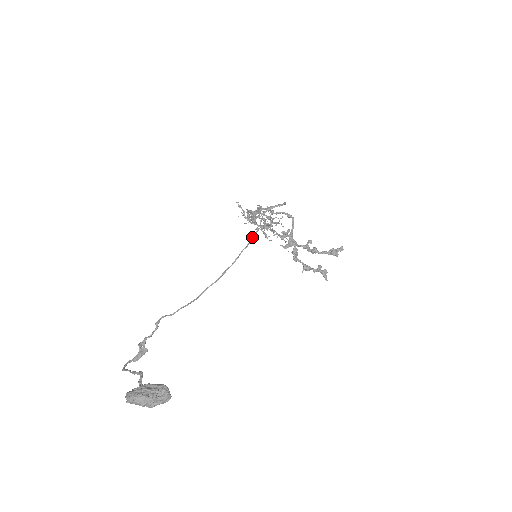
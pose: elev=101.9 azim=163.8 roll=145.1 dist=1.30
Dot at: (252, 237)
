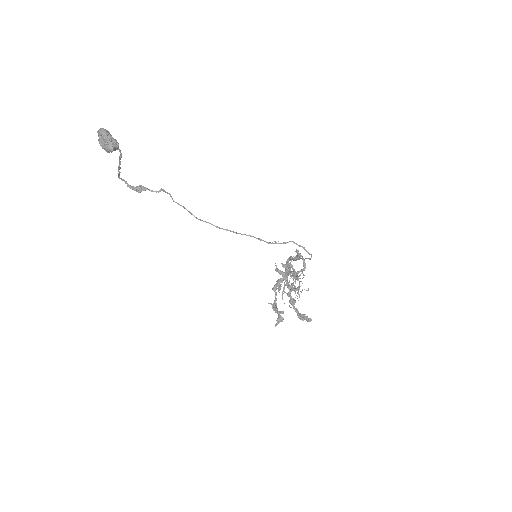
Dot at: (267, 242)
